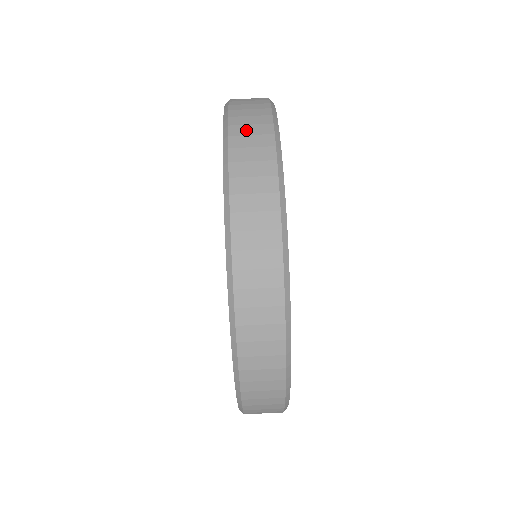
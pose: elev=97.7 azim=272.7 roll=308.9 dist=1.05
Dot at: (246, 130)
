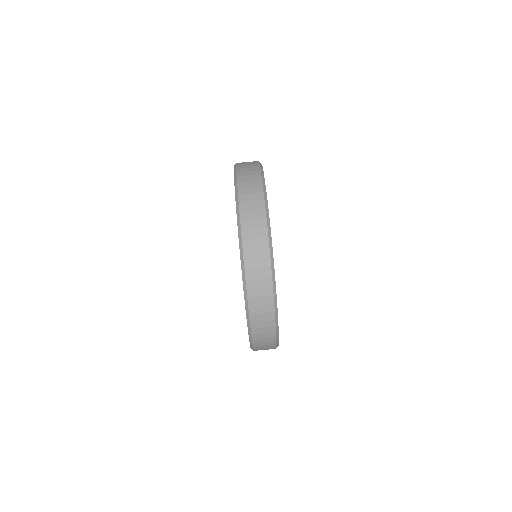
Dot at: (245, 162)
